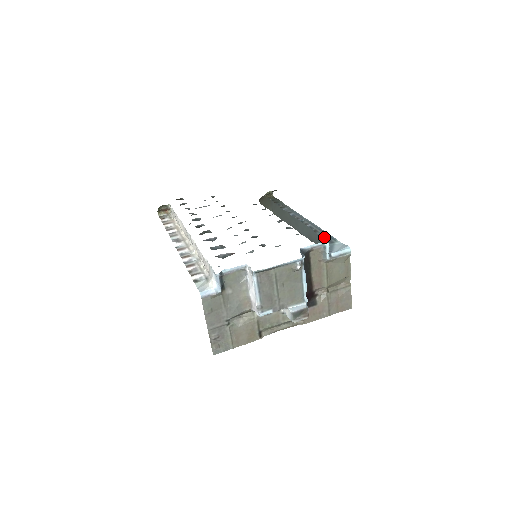
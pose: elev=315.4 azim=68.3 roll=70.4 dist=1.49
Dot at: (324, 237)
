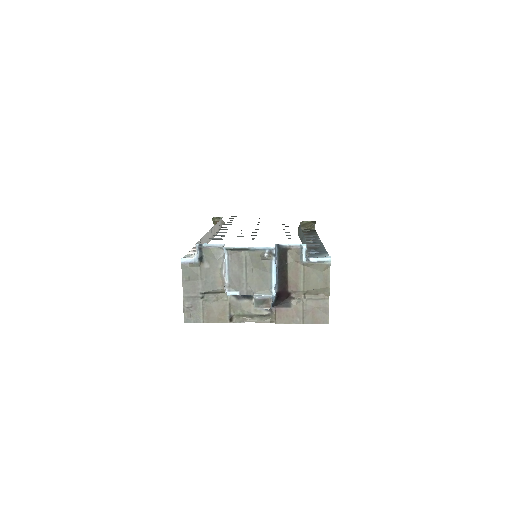
Dot at: (319, 251)
